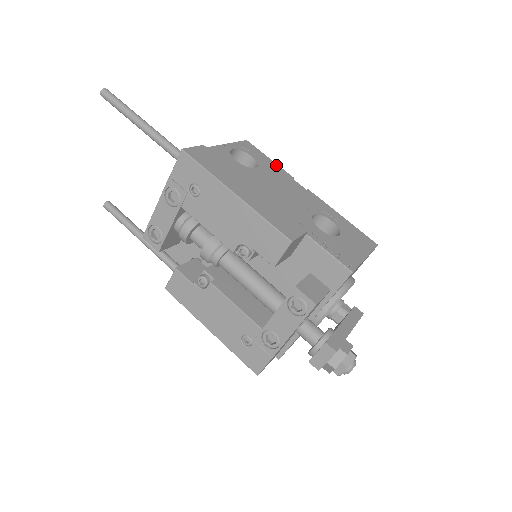
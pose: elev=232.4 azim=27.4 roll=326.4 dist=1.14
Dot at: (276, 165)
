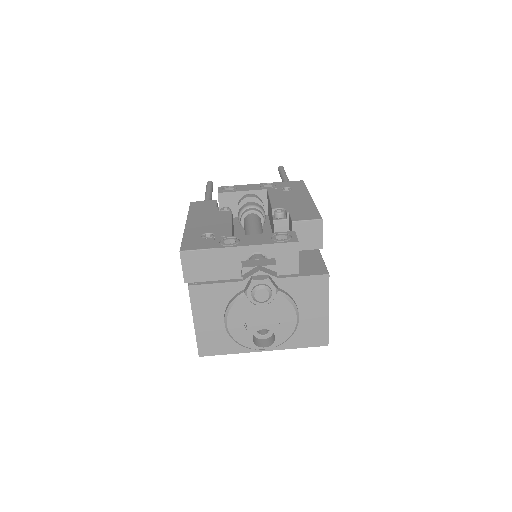
Dot at: occluded
